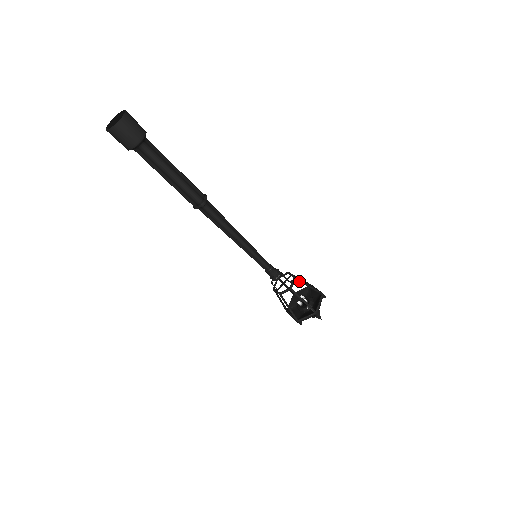
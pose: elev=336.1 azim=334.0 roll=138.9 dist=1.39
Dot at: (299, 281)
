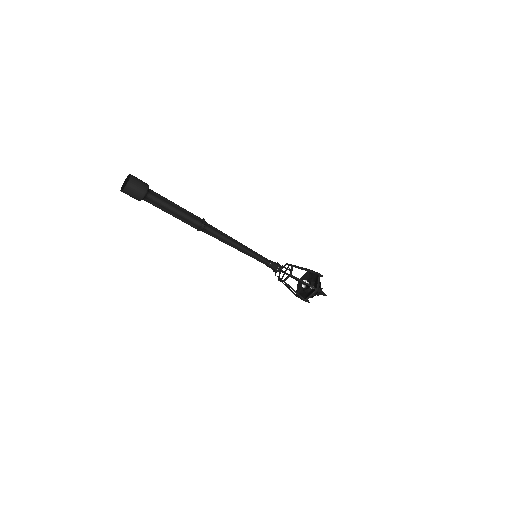
Dot at: occluded
